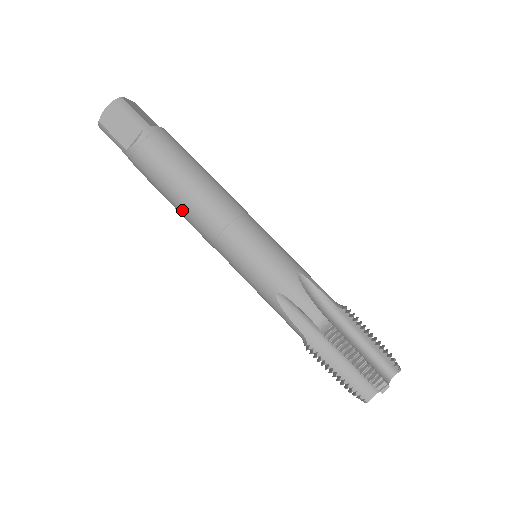
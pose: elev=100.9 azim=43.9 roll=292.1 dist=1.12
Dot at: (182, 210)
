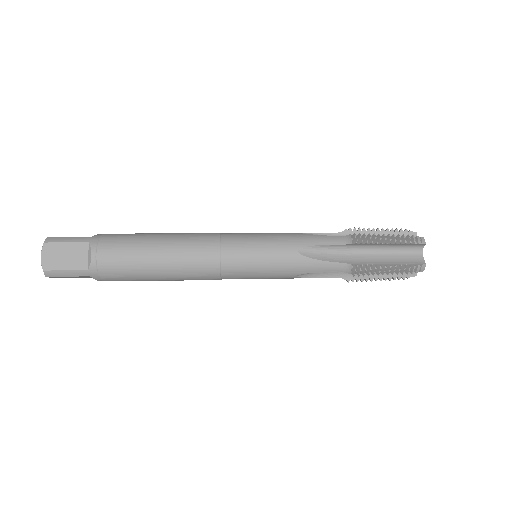
Dot at: (175, 237)
